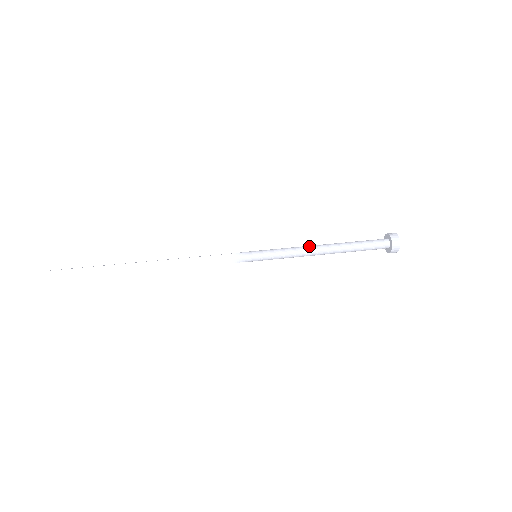
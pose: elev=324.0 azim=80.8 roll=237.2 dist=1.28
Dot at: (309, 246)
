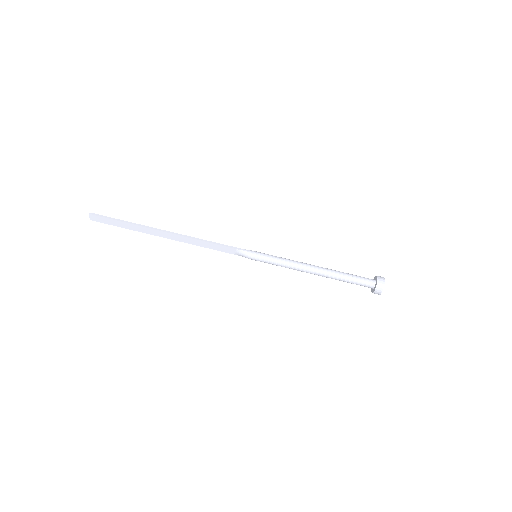
Dot at: (303, 265)
